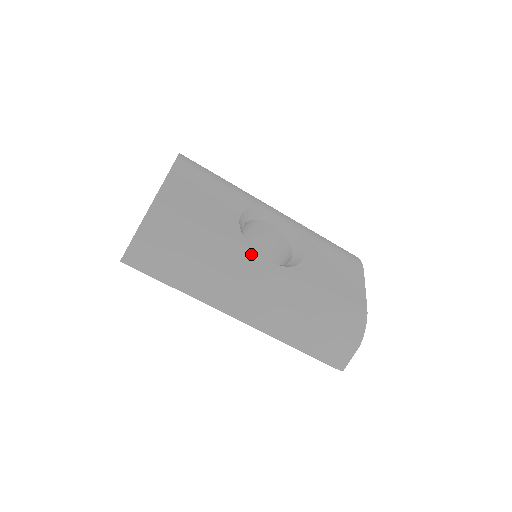
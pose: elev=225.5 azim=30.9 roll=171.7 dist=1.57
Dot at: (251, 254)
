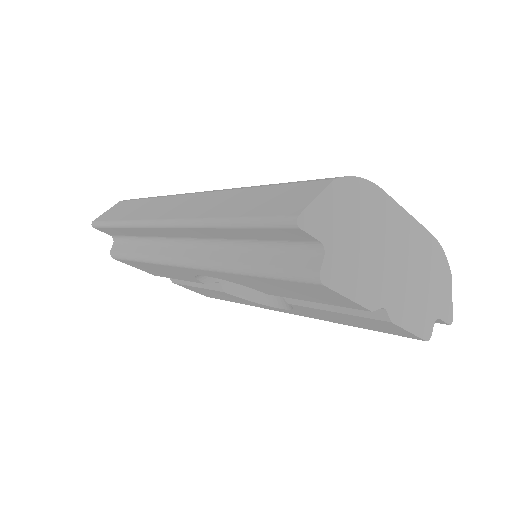
Dot at: occluded
